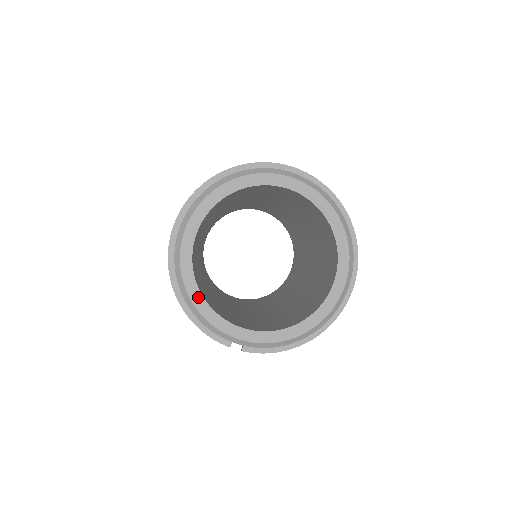
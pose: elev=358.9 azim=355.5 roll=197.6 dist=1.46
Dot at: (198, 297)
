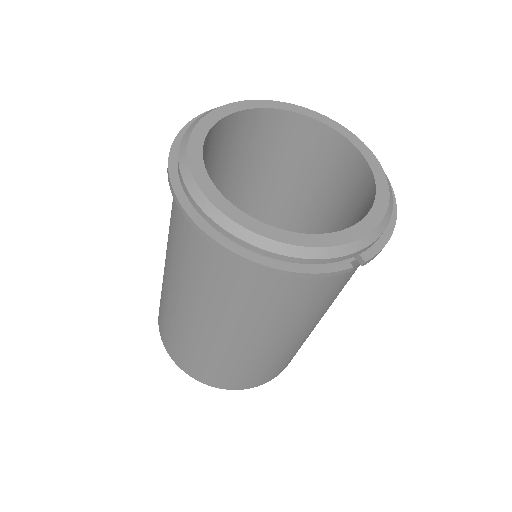
Dot at: (278, 233)
